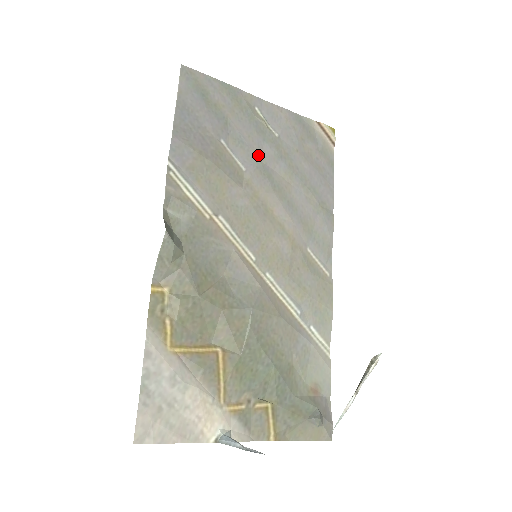
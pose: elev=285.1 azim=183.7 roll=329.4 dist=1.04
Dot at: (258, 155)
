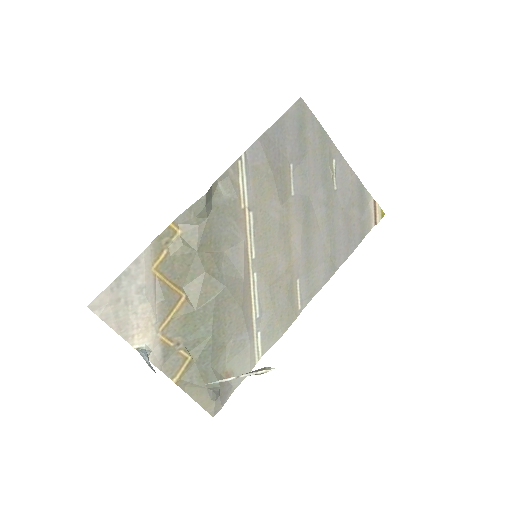
Dot at: (310, 192)
